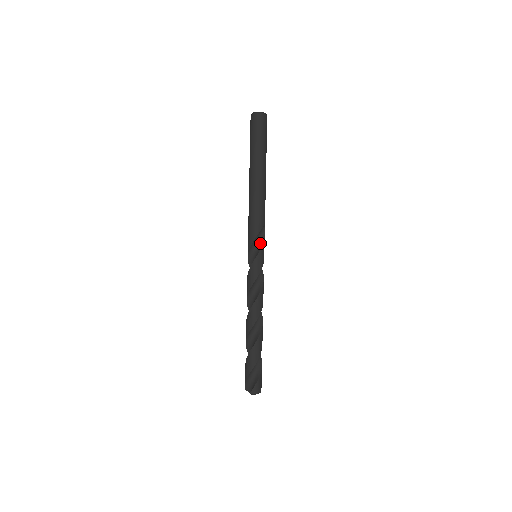
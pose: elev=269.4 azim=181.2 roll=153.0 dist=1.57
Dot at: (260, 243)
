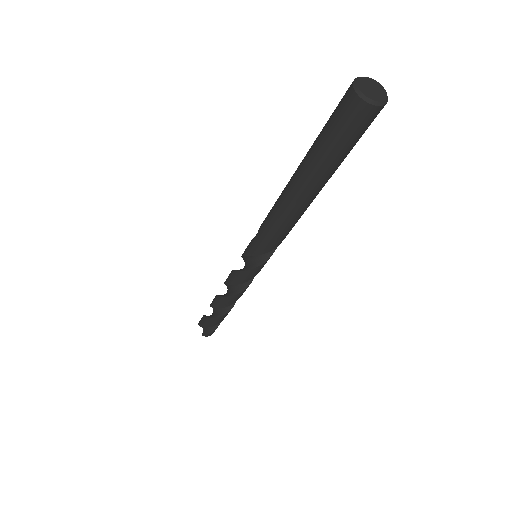
Dot at: occluded
